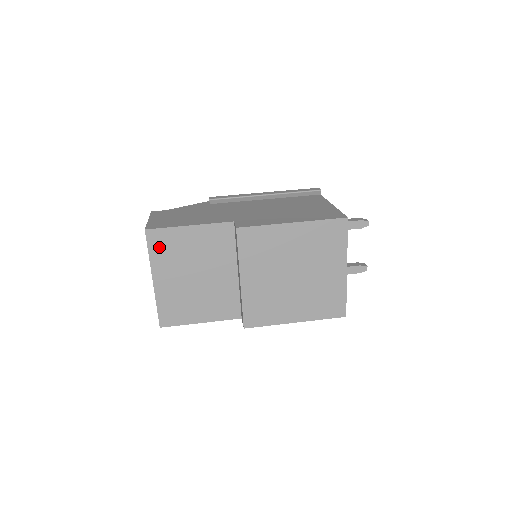
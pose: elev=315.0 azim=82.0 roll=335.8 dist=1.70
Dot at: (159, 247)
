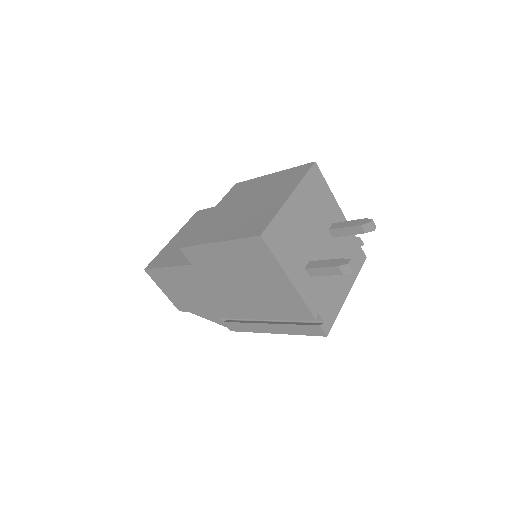
Dot at: (195, 219)
